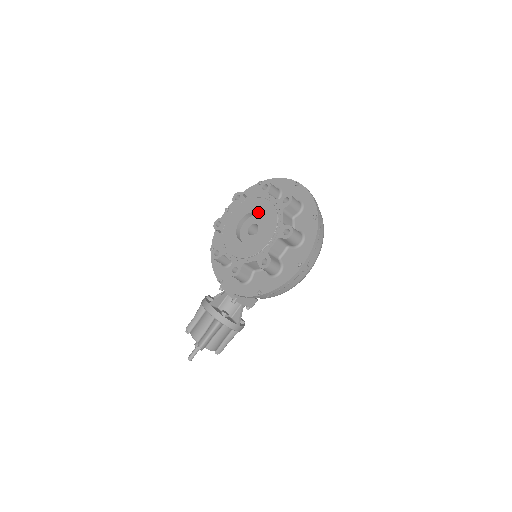
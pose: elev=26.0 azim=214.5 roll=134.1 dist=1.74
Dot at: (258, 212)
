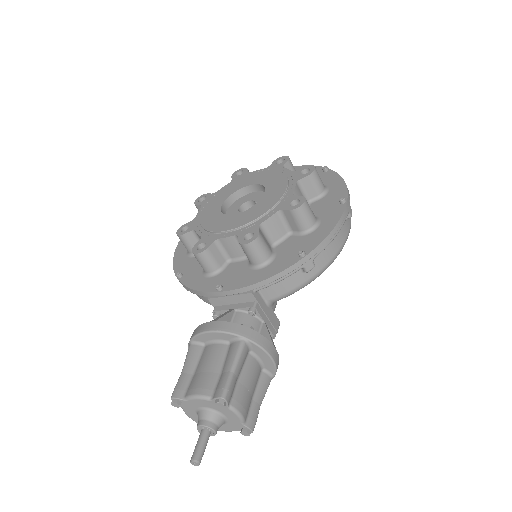
Dot at: (246, 185)
